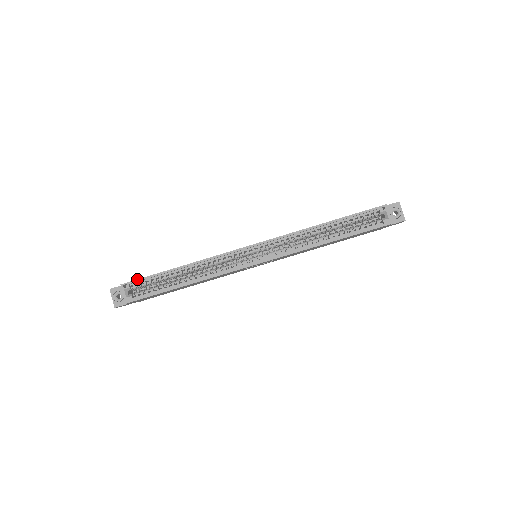
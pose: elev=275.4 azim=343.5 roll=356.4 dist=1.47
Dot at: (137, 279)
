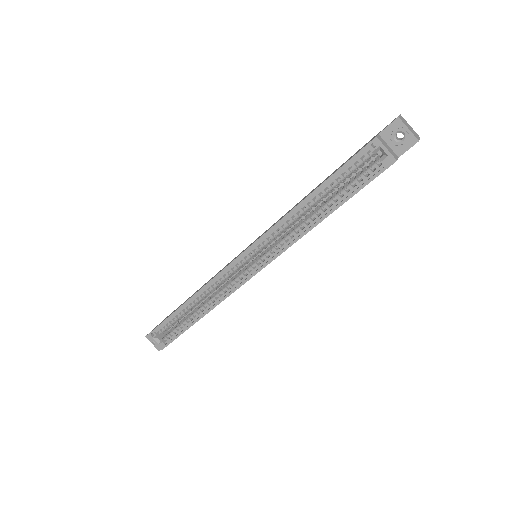
Dot at: (157, 326)
